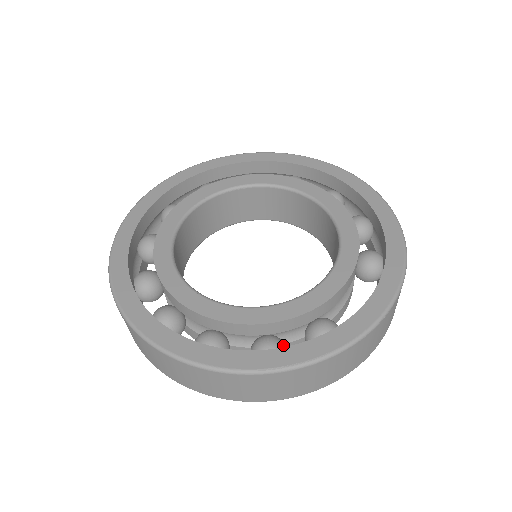
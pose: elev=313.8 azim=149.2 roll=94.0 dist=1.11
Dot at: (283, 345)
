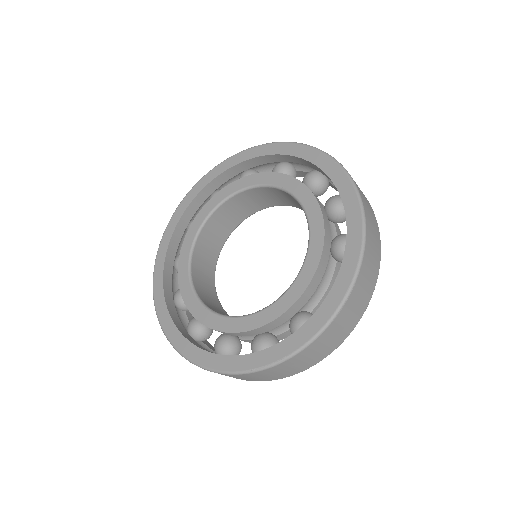
Dot at: (271, 341)
